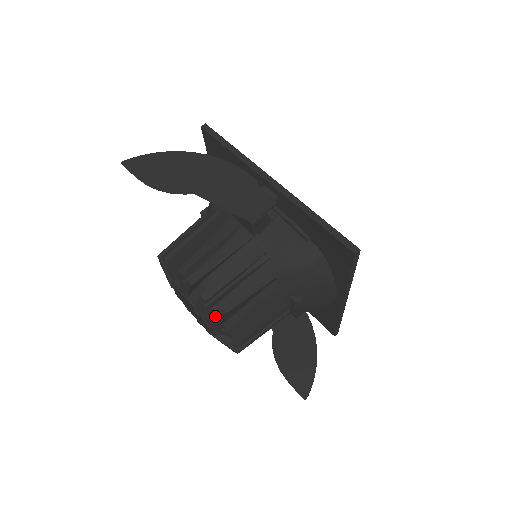
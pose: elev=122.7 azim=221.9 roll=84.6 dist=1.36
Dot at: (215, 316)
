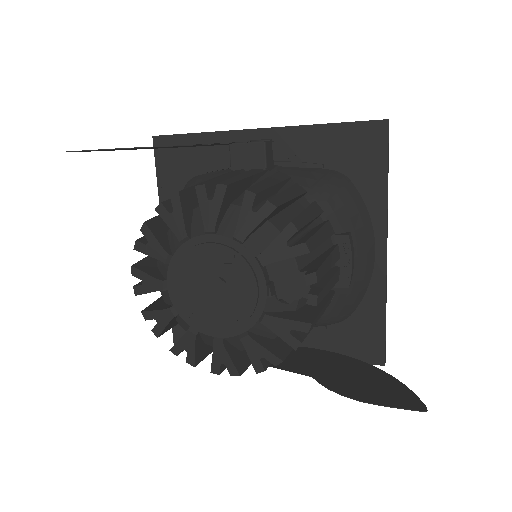
Dot at: (265, 246)
